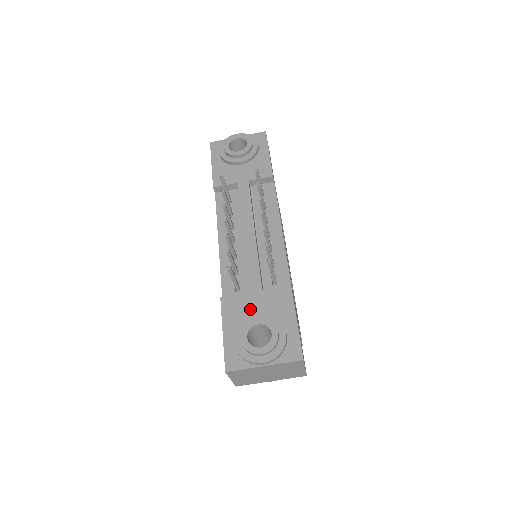
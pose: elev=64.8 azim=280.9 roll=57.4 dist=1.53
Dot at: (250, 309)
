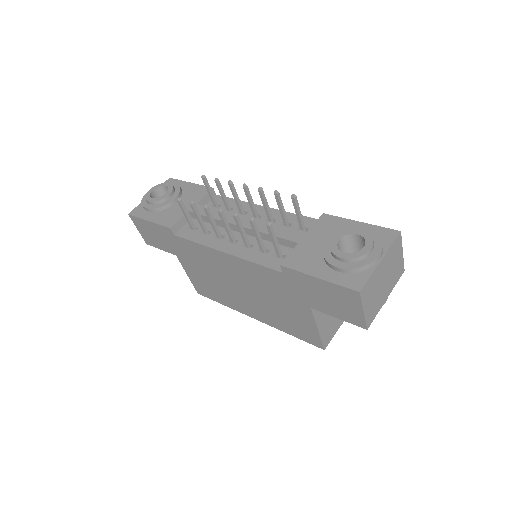
Dot at: (315, 248)
